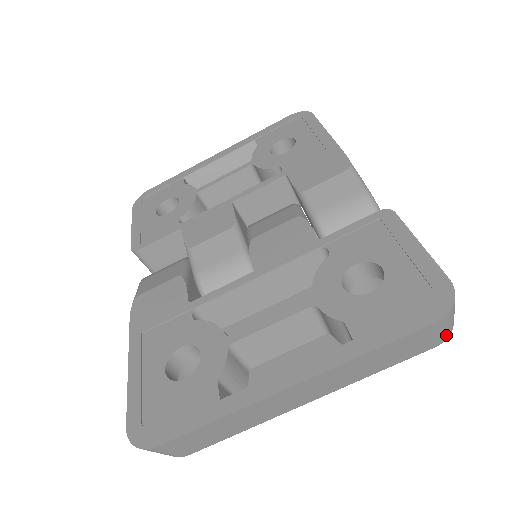
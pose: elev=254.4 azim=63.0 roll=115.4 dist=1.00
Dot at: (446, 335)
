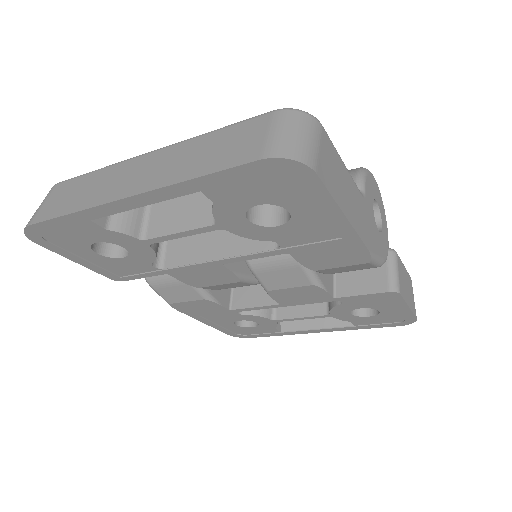
Dot at: occluded
